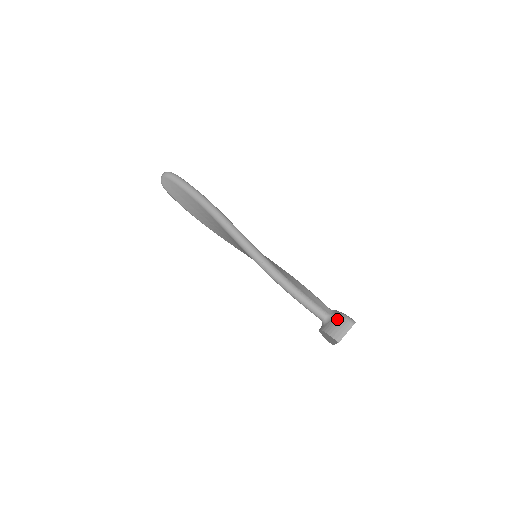
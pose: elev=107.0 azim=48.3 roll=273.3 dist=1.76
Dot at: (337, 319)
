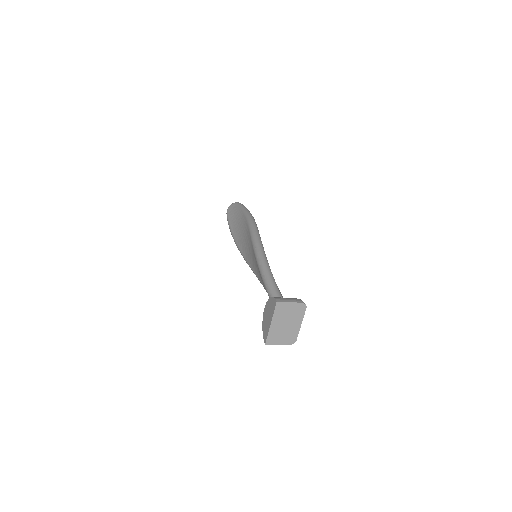
Dot at: occluded
